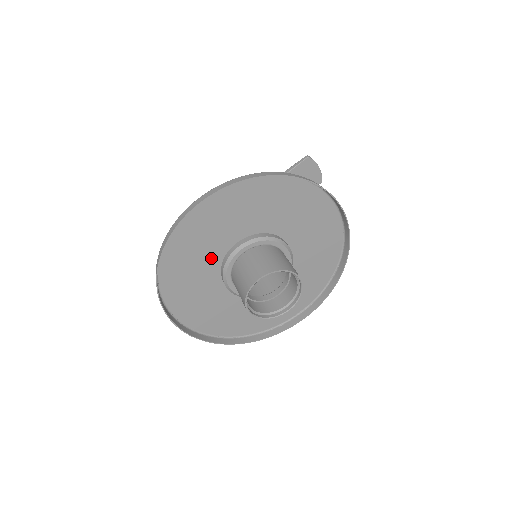
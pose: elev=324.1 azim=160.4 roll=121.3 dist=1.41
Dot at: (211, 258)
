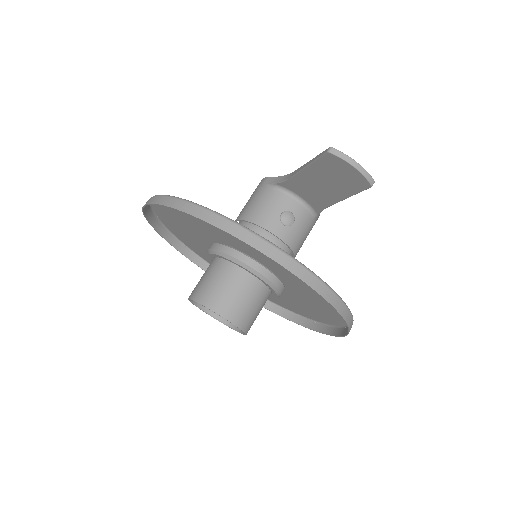
Dot at: (204, 244)
